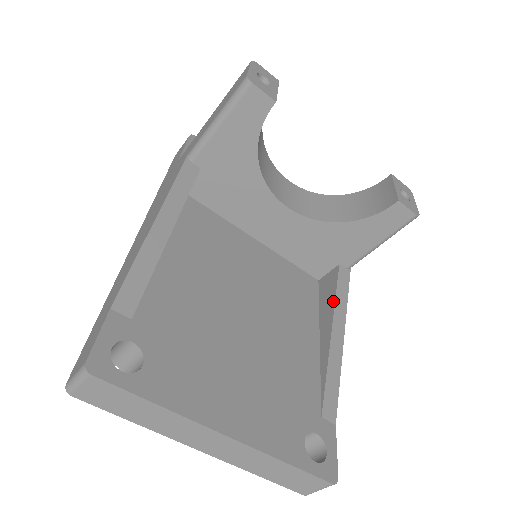
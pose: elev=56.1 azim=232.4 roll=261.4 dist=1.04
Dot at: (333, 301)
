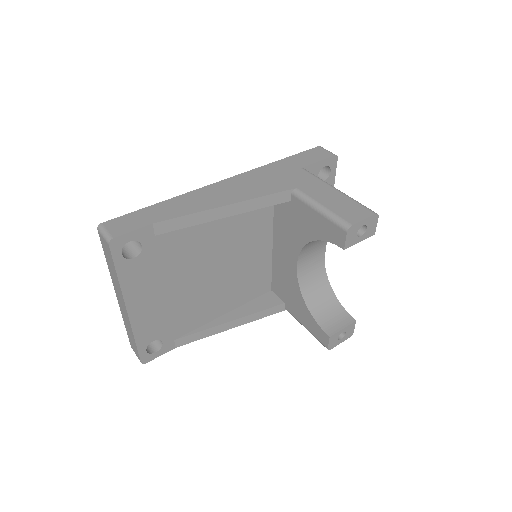
Dot at: (254, 312)
